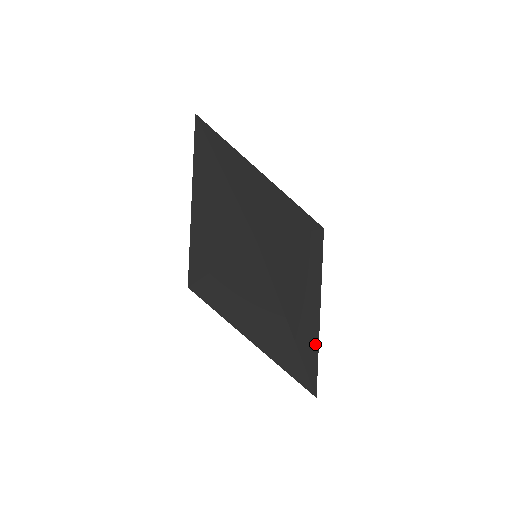
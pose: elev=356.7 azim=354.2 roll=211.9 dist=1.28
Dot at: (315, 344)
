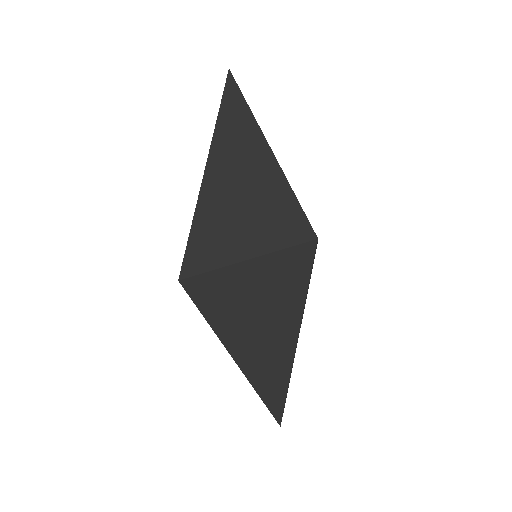
Dot at: occluded
